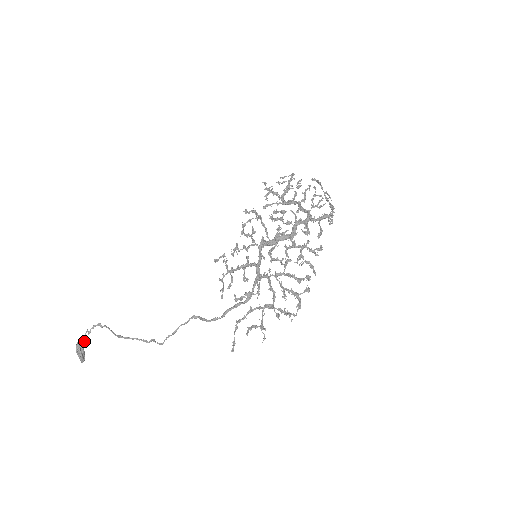
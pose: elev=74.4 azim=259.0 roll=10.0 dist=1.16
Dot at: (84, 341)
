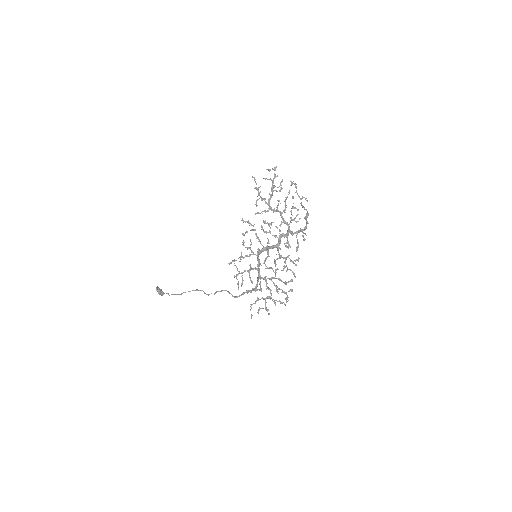
Dot at: (160, 291)
